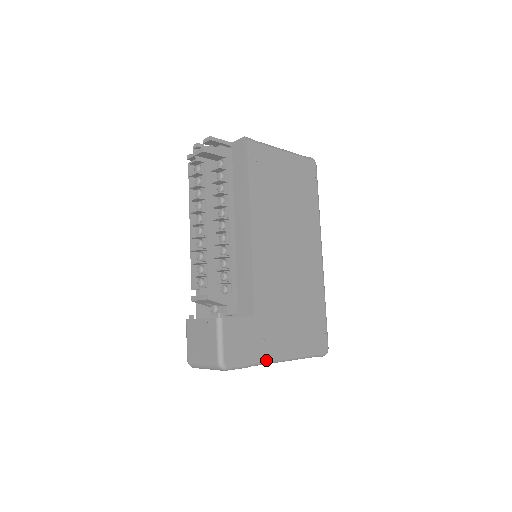
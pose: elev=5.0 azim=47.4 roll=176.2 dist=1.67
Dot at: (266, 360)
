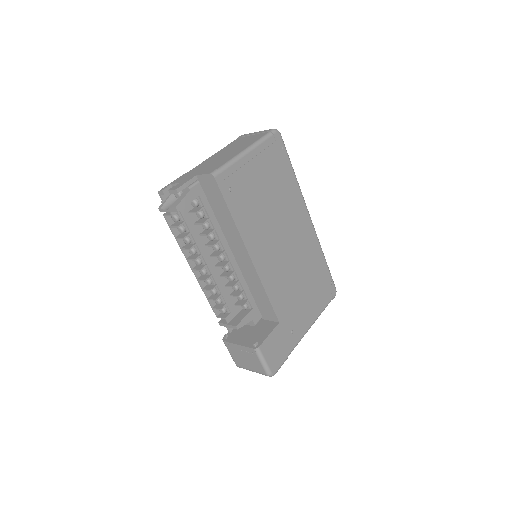
Dot at: (297, 343)
